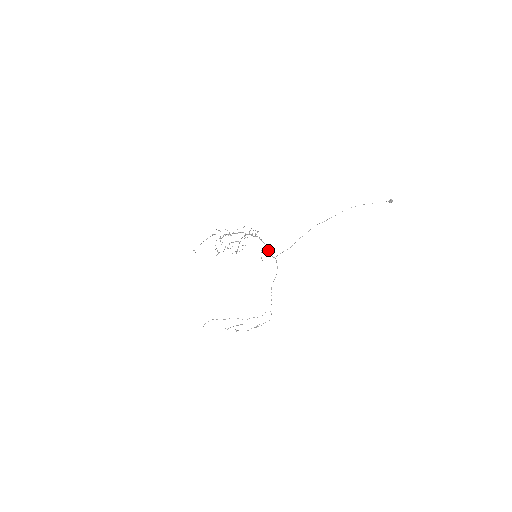
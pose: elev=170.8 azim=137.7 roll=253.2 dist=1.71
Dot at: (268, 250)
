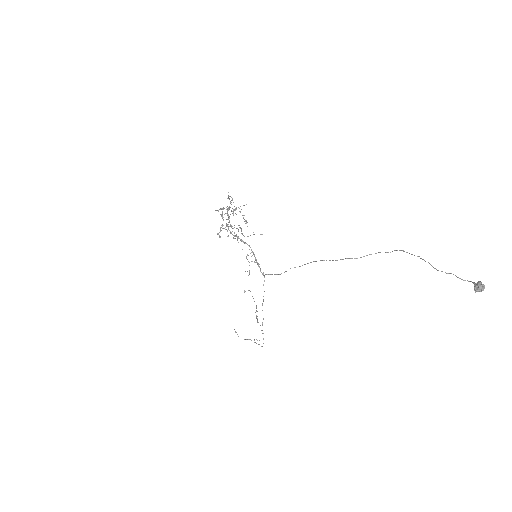
Dot at: (256, 261)
